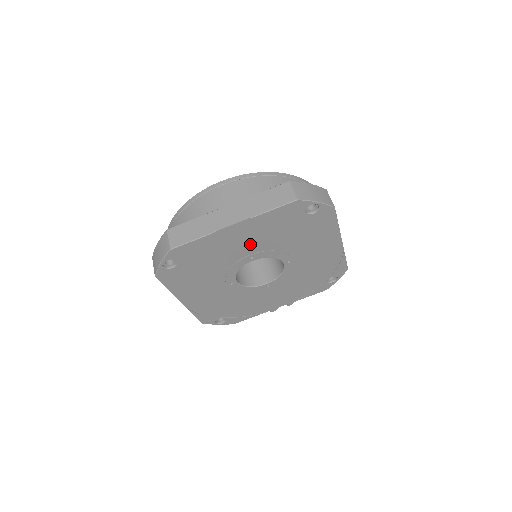
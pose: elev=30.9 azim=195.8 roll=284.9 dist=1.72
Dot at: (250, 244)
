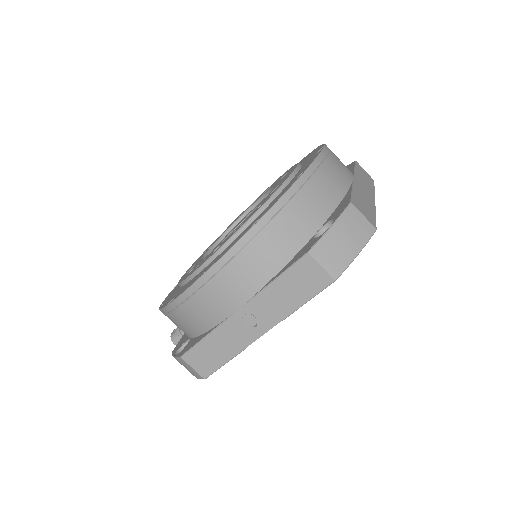
Dot at: occluded
